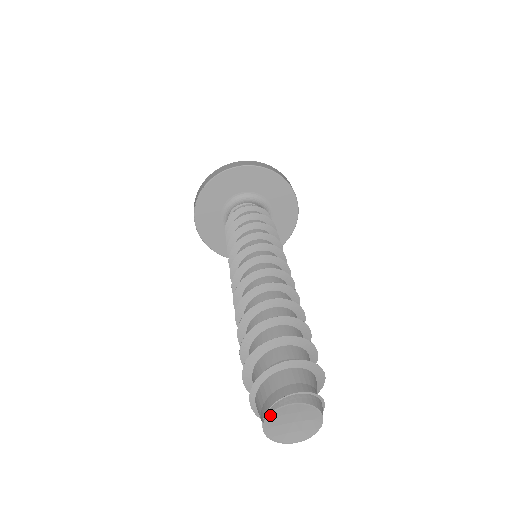
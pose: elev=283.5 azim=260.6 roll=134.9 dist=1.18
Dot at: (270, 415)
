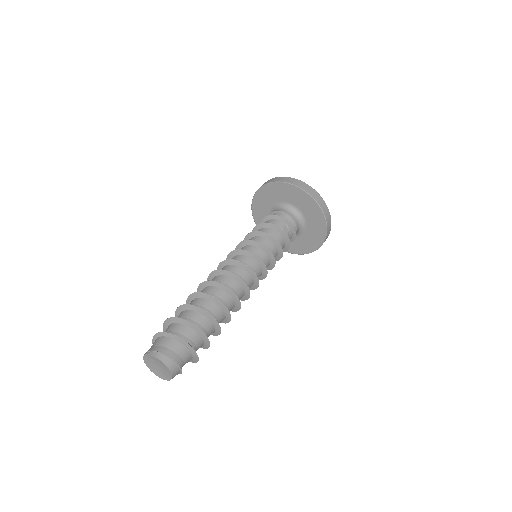
Dot at: (146, 355)
